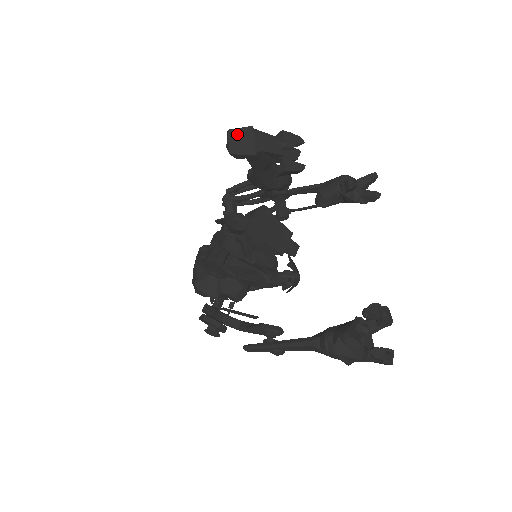
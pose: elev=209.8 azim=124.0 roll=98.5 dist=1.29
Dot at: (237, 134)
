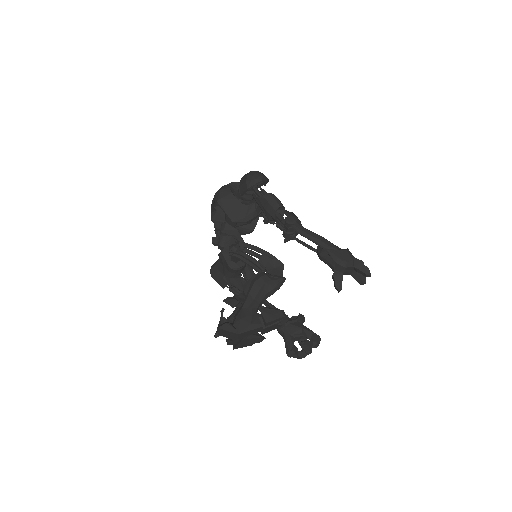
Dot at: (225, 332)
